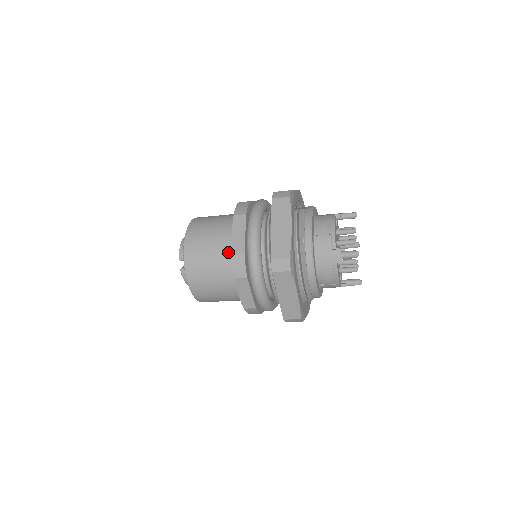
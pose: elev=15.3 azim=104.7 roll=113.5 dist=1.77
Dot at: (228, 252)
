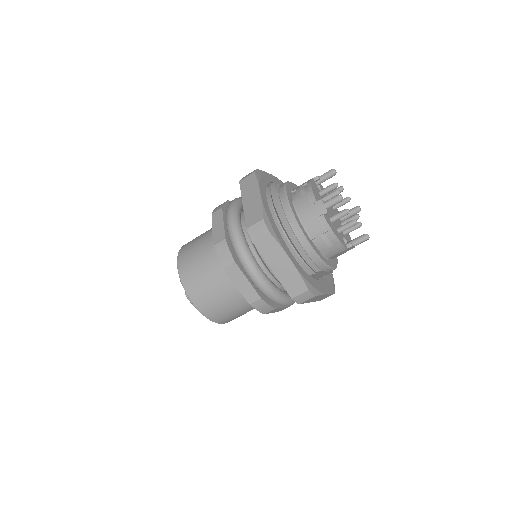
Dot at: occluded
